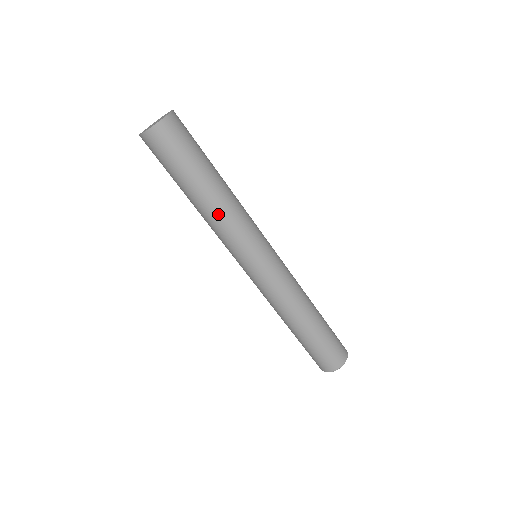
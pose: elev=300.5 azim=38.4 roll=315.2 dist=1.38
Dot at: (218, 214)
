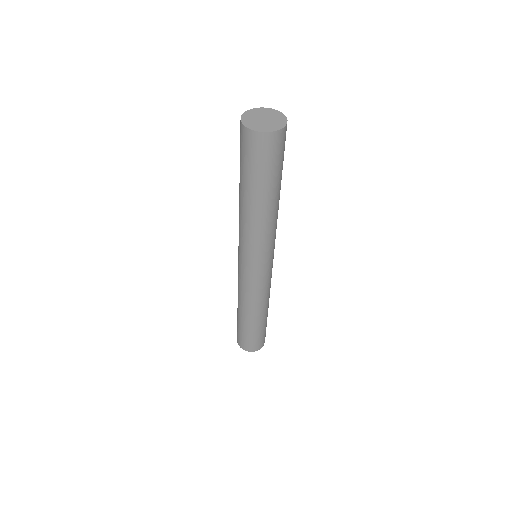
Dot at: (265, 223)
